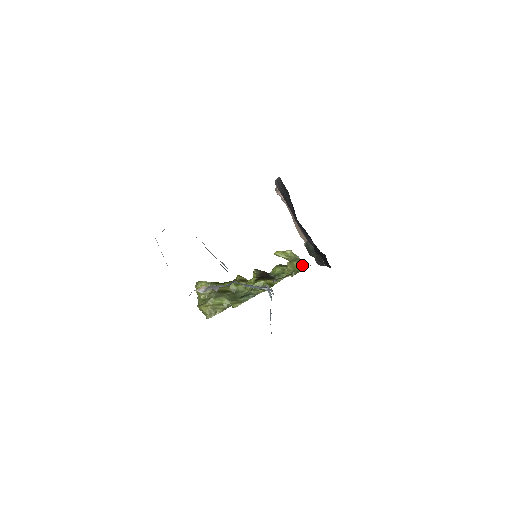
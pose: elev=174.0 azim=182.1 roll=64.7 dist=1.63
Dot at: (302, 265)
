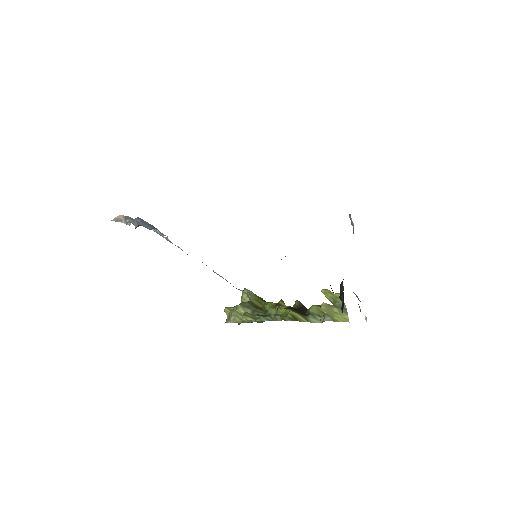
Dot at: (344, 317)
